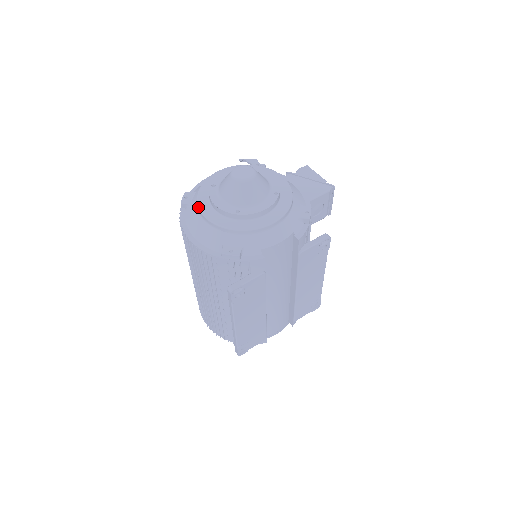
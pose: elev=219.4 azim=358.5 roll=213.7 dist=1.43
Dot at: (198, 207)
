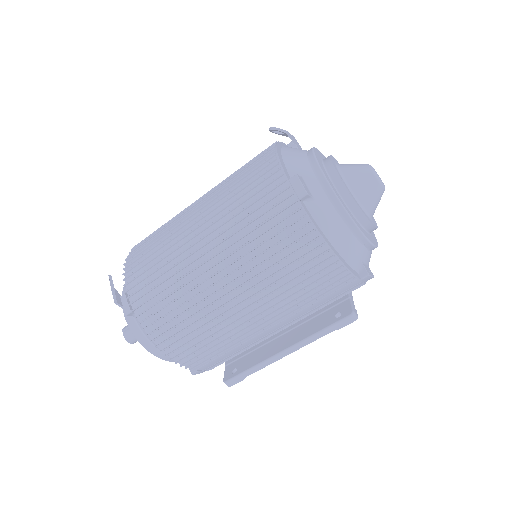
Dot at: (345, 210)
